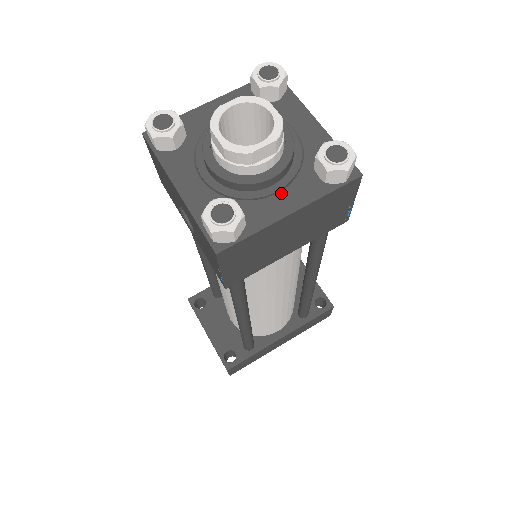
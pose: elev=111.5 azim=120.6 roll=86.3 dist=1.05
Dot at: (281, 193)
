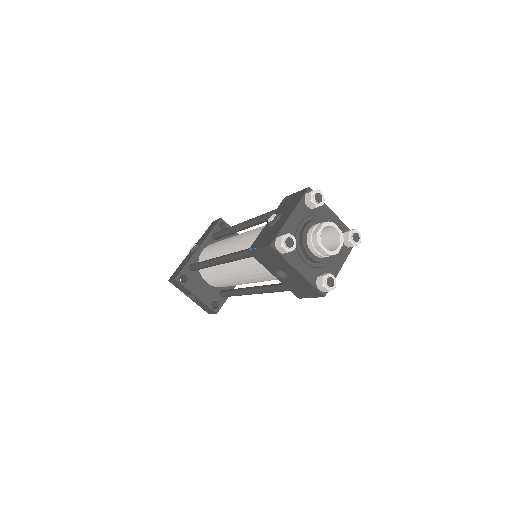
Dot at: (335, 258)
